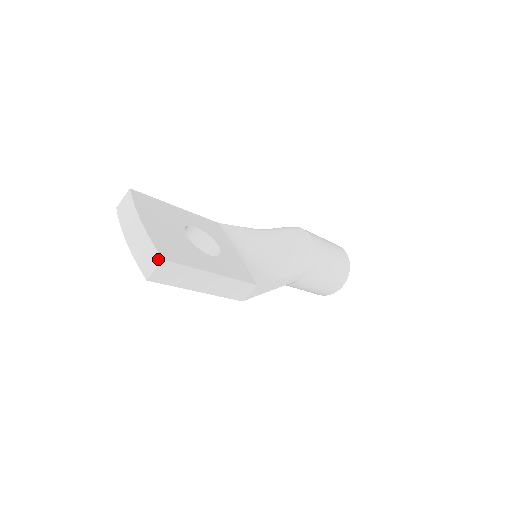
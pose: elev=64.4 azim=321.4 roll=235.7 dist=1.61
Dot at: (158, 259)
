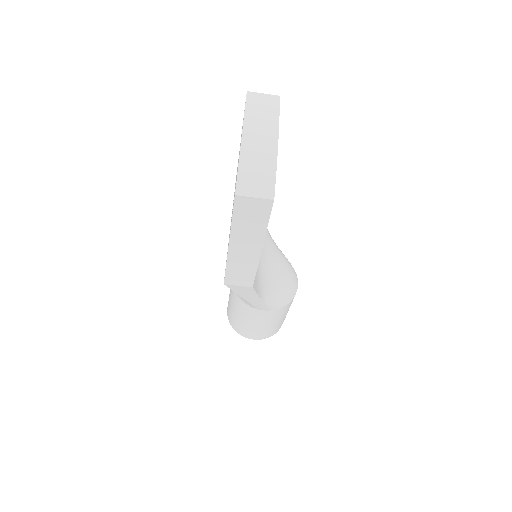
Dot at: (269, 193)
